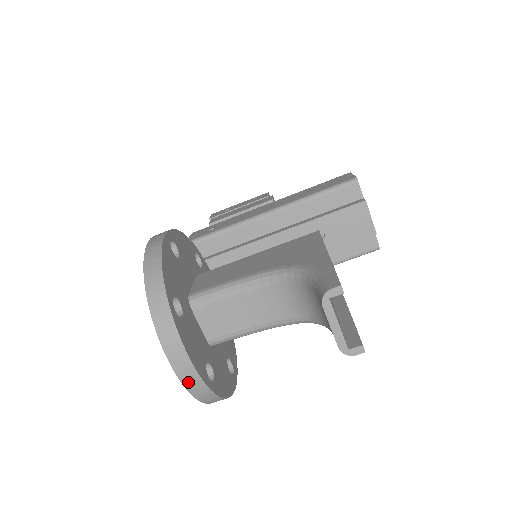
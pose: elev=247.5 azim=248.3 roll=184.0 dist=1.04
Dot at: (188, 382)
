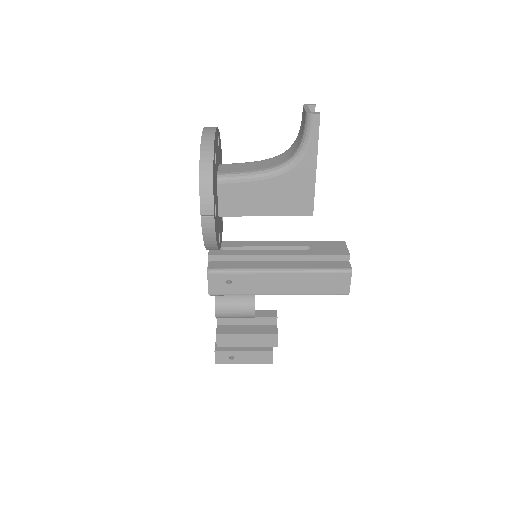
Dot at: (206, 137)
